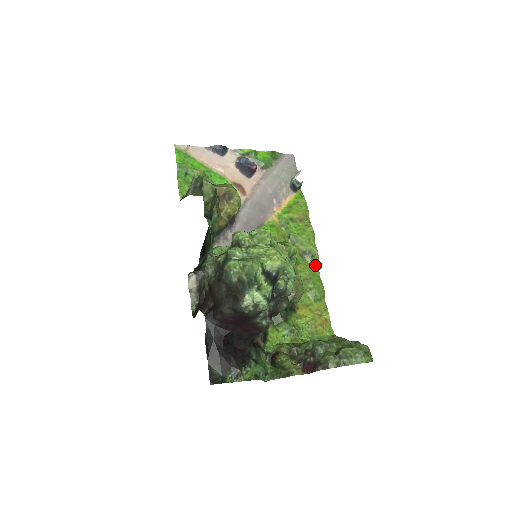
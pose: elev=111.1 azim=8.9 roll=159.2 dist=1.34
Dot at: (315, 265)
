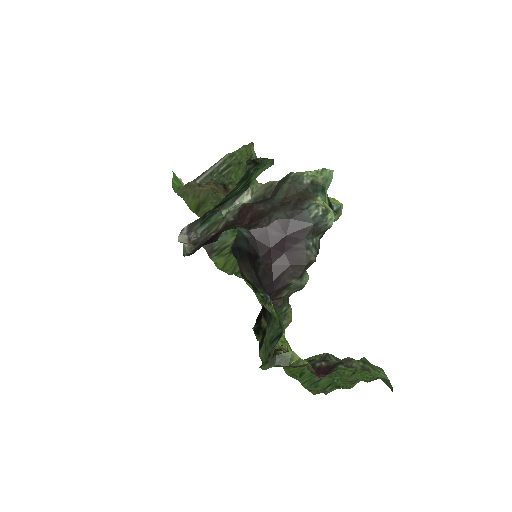
Dot at: occluded
